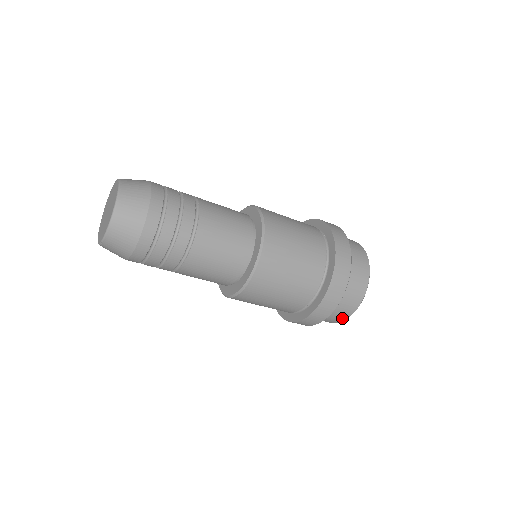
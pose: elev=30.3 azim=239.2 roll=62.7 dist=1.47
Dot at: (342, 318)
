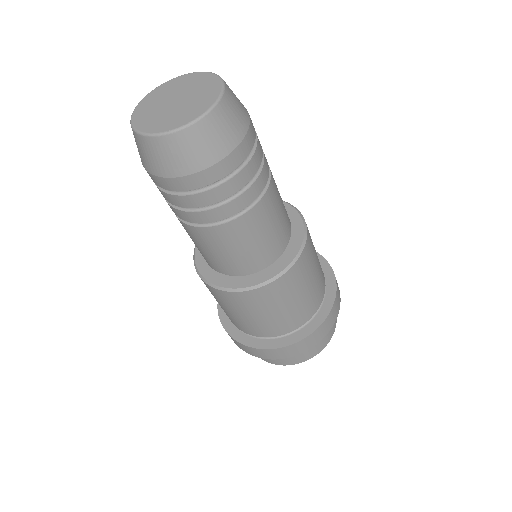
Dot at: occluded
